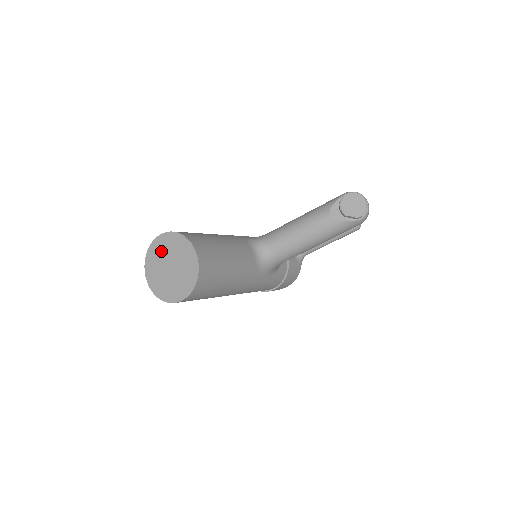
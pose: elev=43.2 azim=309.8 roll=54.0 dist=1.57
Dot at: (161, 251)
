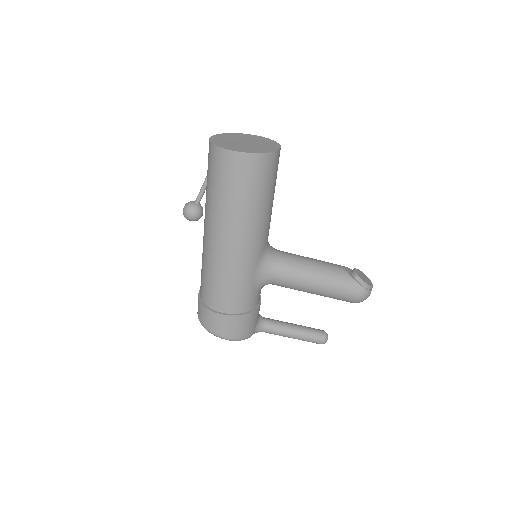
Dot at: (241, 137)
